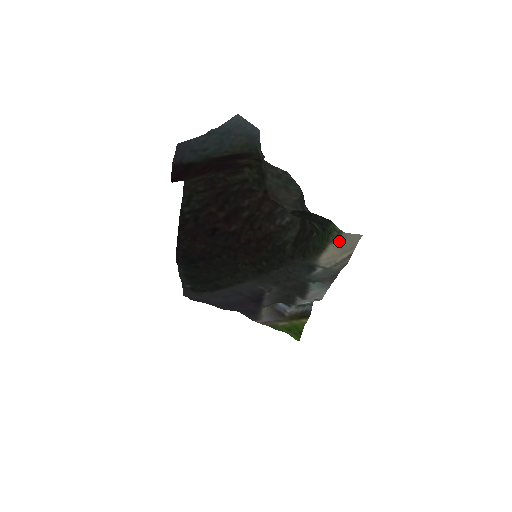
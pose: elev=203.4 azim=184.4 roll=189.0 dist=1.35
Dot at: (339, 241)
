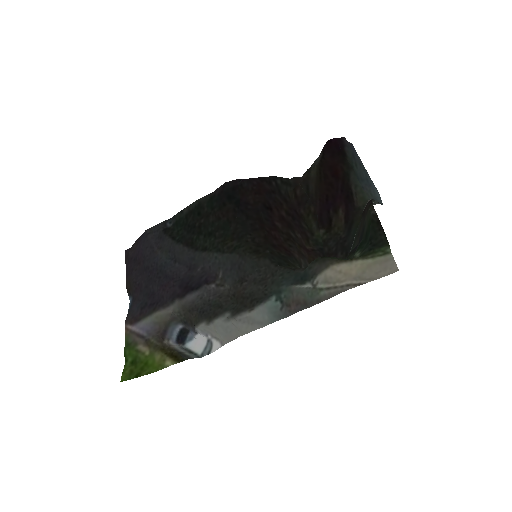
Dot at: (373, 262)
